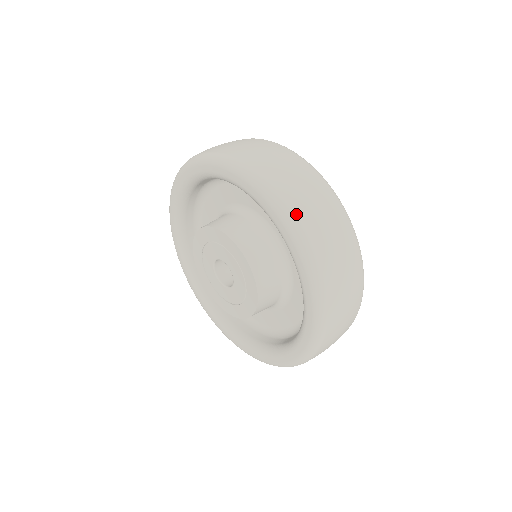
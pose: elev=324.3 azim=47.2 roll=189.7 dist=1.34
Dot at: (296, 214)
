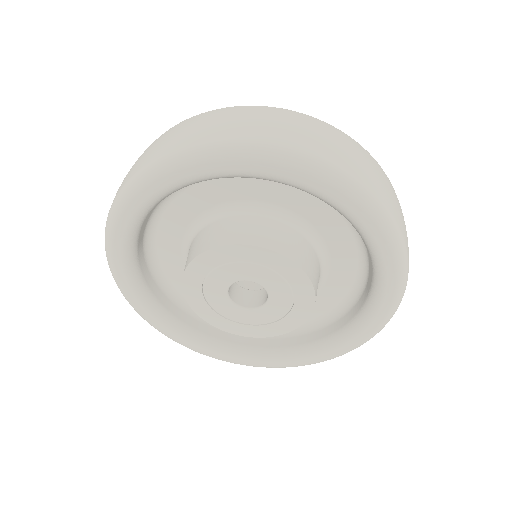
Dot at: (406, 246)
